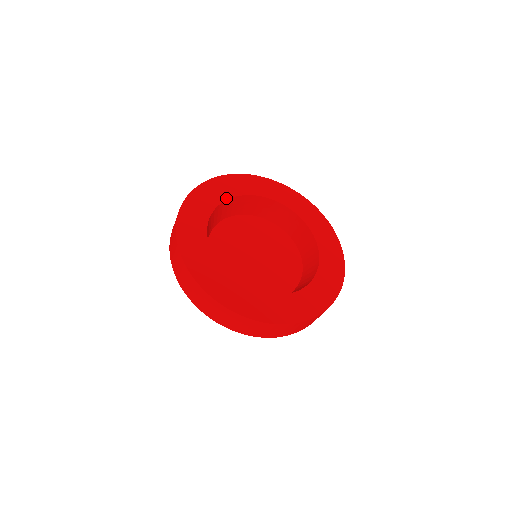
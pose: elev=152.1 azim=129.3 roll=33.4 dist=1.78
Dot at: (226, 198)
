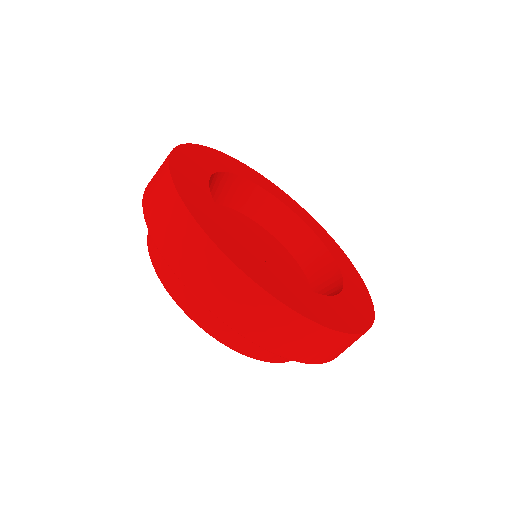
Dot at: (234, 172)
